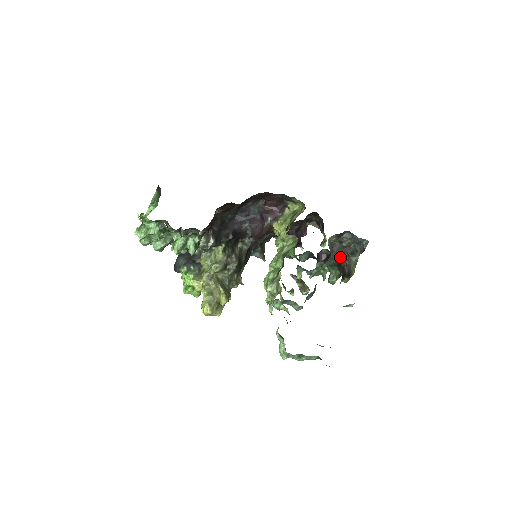
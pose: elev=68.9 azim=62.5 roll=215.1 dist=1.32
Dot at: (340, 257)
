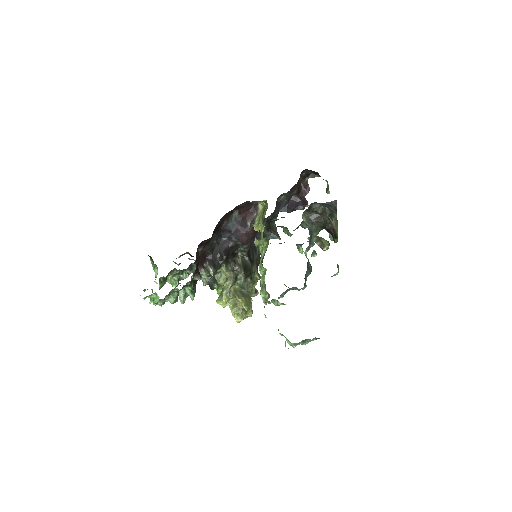
Dot at: (323, 223)
